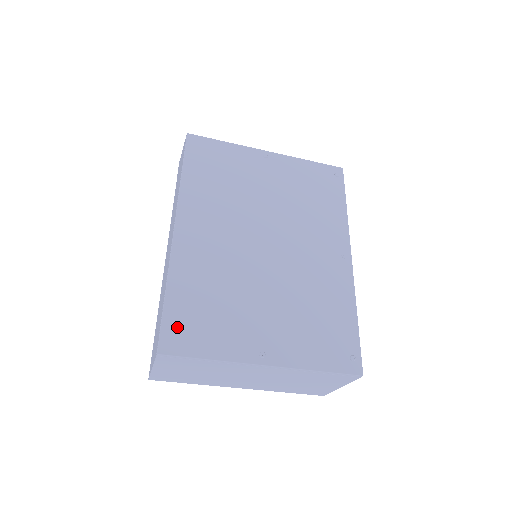
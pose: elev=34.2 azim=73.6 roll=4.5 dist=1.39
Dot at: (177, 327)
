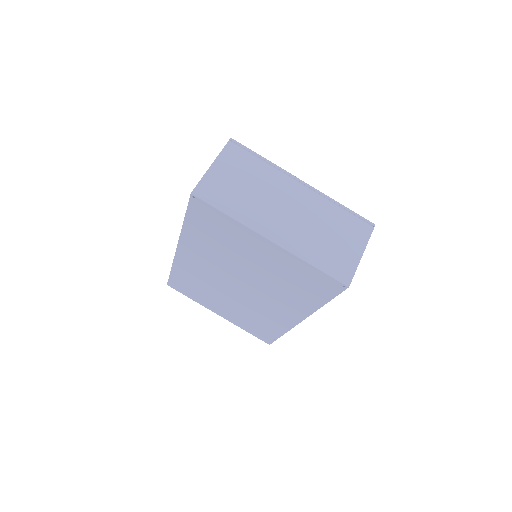
Dot at: occluded
